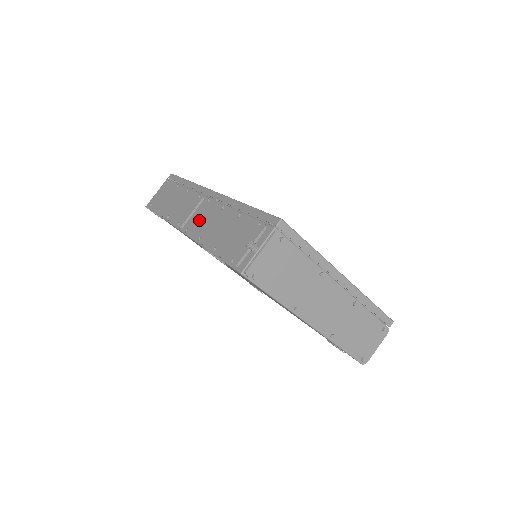
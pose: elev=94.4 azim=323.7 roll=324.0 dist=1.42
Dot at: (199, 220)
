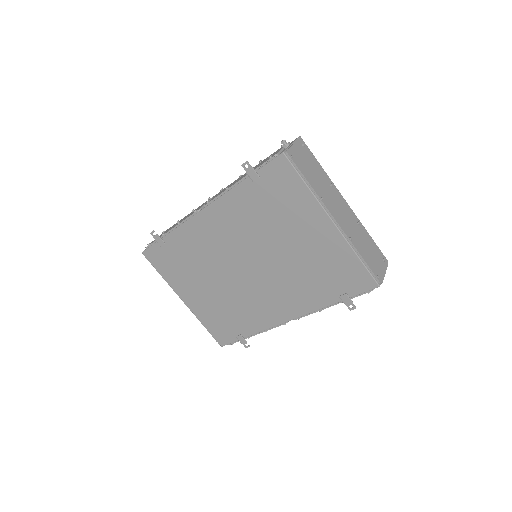
Dot at: (219, 193)
